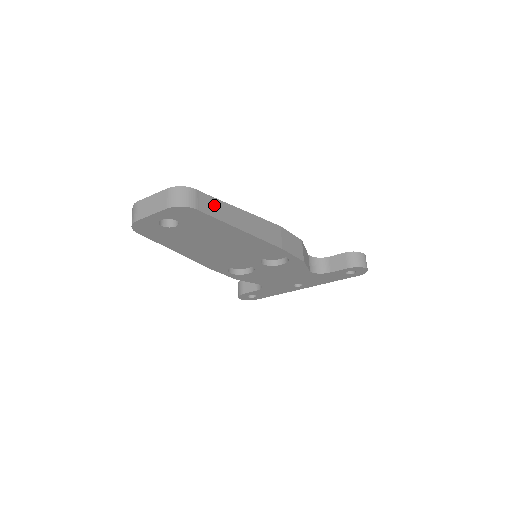
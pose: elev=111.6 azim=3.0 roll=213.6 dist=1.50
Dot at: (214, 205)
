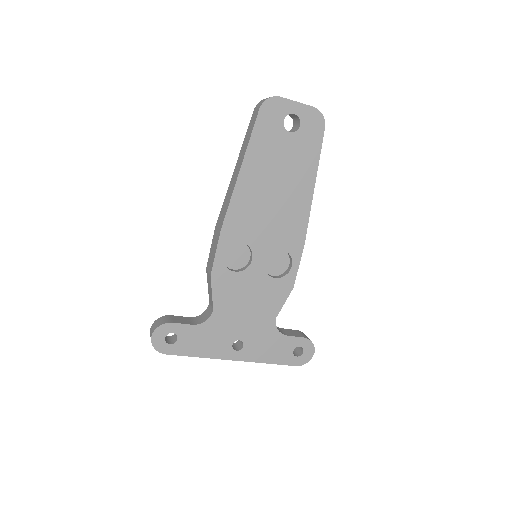
Dot at: occluded
